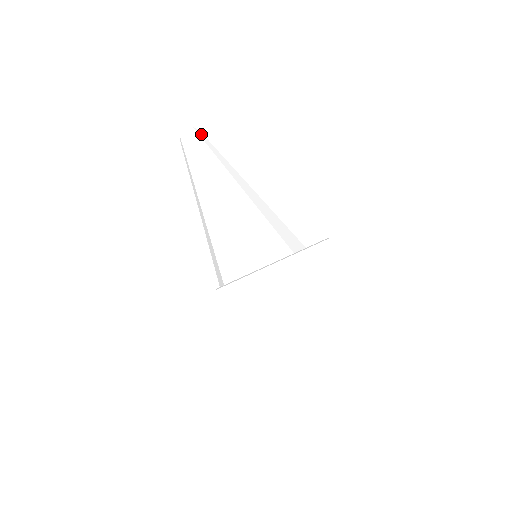
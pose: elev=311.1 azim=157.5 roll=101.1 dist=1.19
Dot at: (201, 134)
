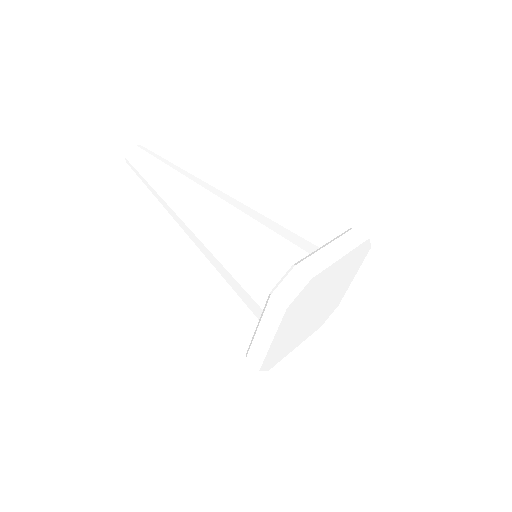
Dot at: occluded
